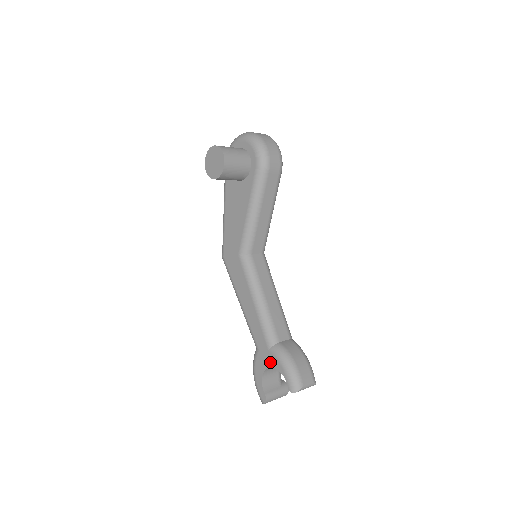
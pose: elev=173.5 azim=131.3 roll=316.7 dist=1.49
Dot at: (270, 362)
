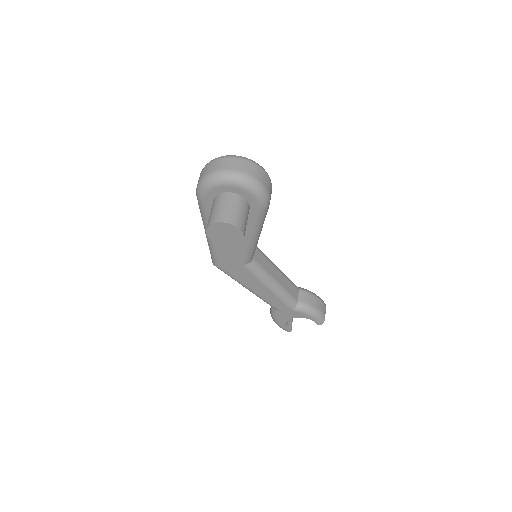
Dot at: (295, 316)
